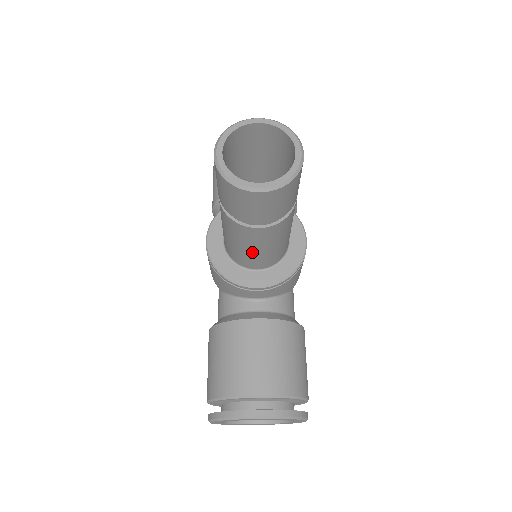
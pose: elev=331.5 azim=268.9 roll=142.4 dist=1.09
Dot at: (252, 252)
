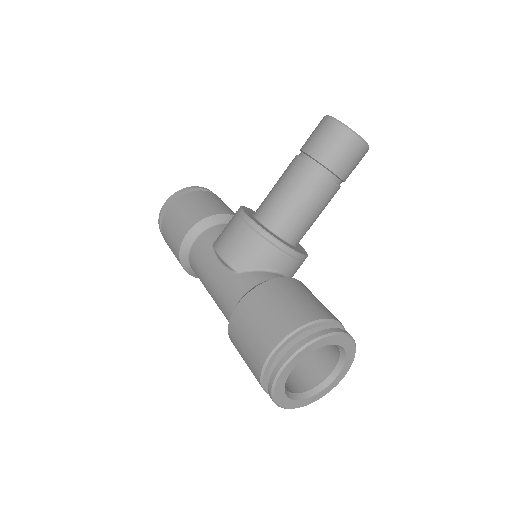
Dot at: (307, 214)
